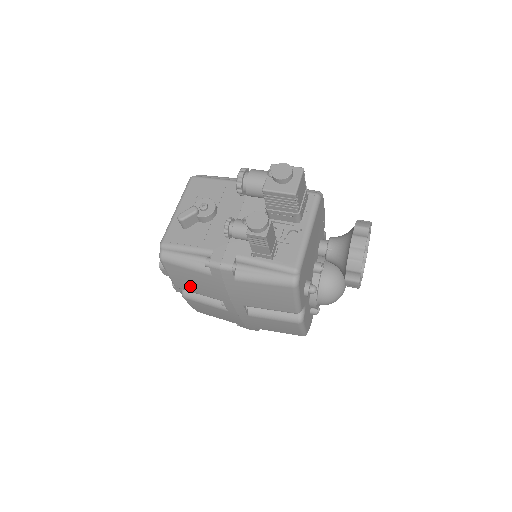
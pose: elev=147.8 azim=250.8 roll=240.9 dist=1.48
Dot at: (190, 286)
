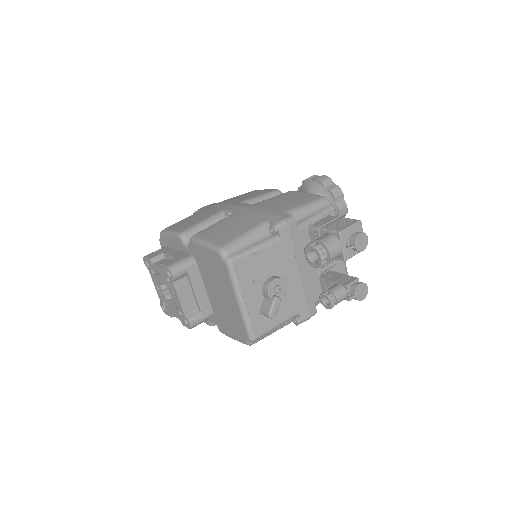
Dot at: occluded
